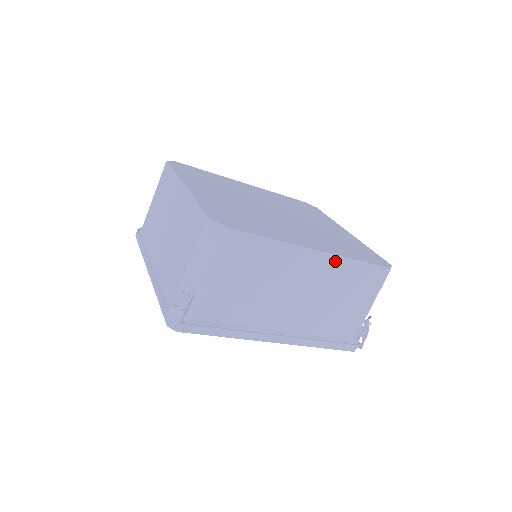
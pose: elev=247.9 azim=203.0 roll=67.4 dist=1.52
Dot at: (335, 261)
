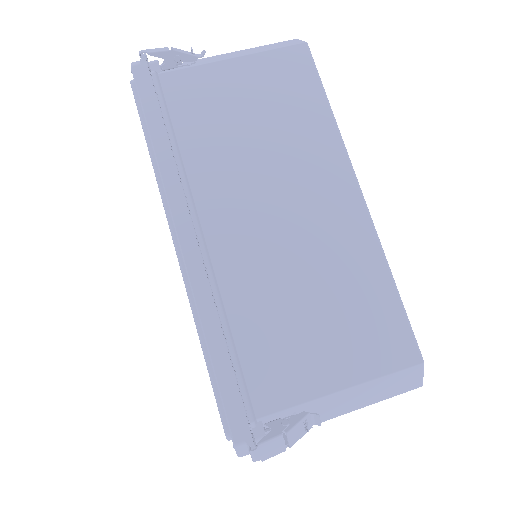
Dot at: (366, 233)
